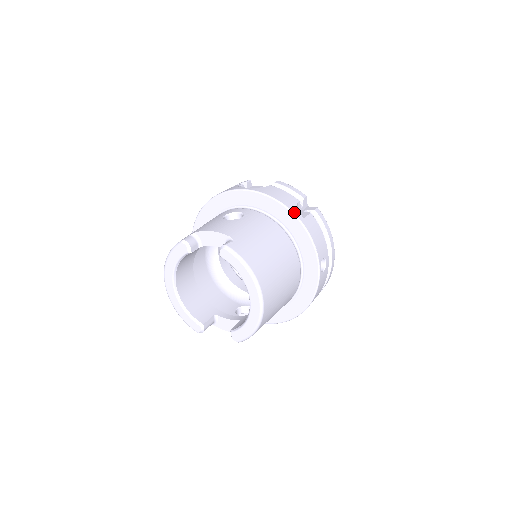
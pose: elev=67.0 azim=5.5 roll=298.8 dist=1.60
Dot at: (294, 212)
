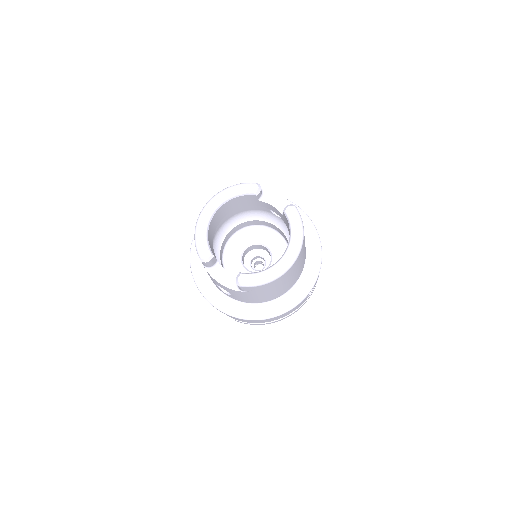
Dot at: occluded
